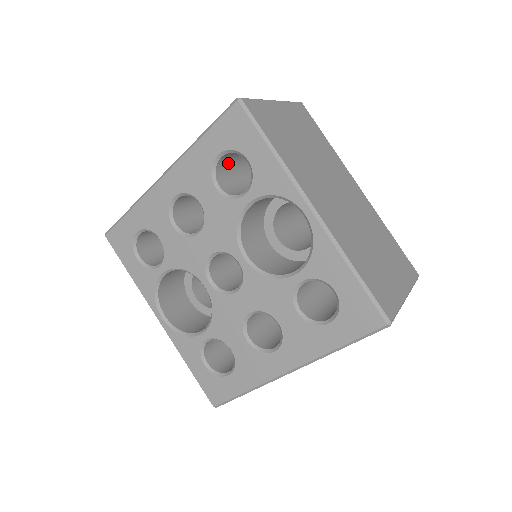
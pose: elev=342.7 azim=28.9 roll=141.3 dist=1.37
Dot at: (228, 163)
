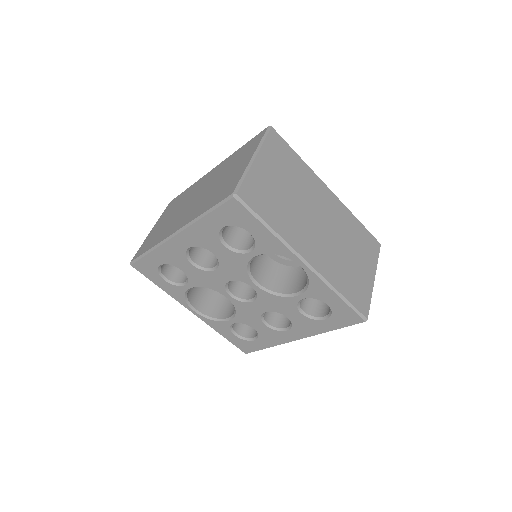
Dot at: occluded
